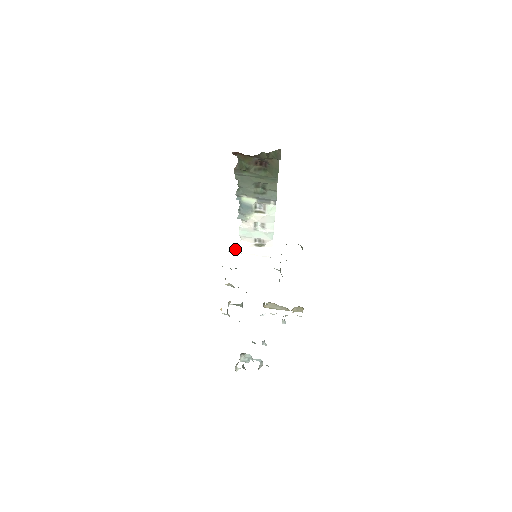
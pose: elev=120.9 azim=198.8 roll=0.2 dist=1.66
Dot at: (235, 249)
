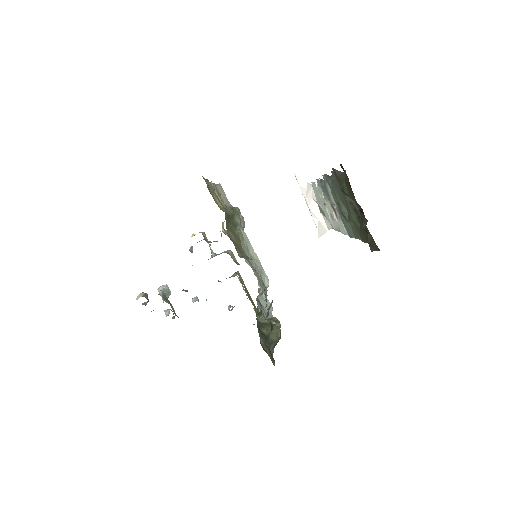
Dot at: (301, 181)
